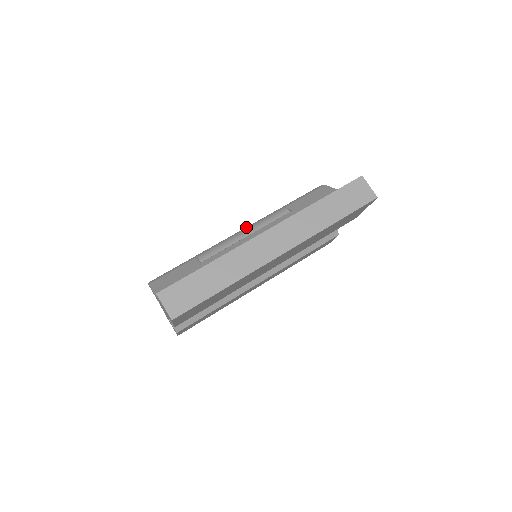
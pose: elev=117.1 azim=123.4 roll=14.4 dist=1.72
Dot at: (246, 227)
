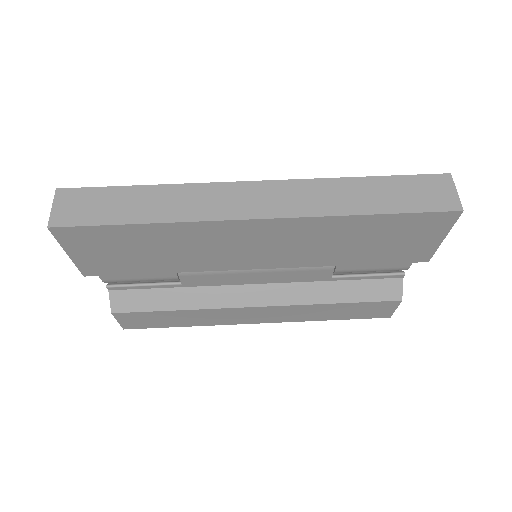
Dot at: occluded
